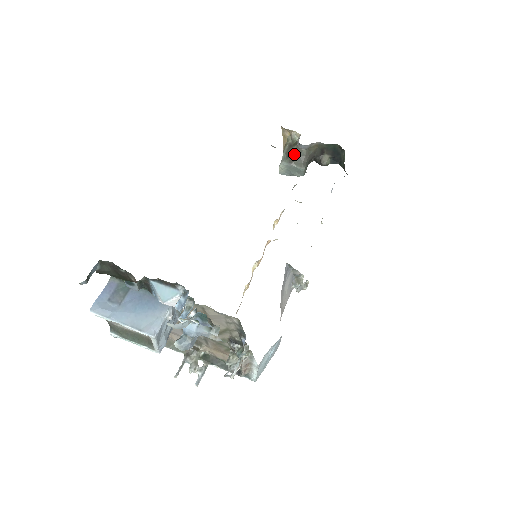
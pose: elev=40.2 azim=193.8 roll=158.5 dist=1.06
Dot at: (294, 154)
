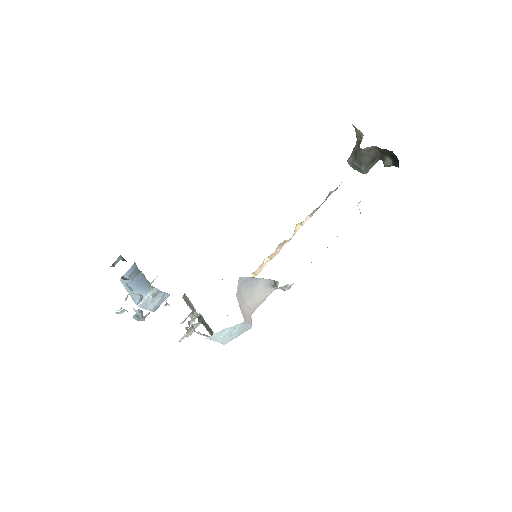
Dot at: (357, 153)
